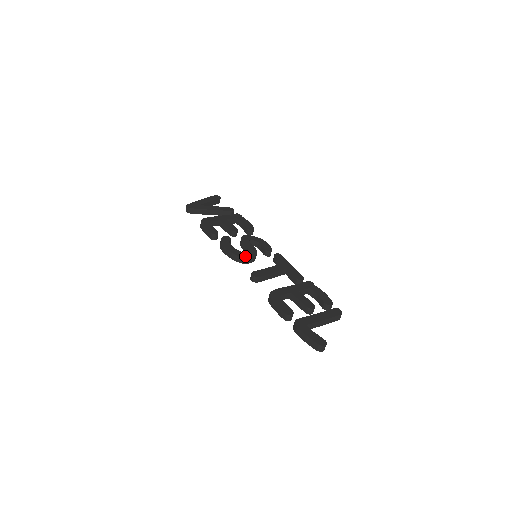
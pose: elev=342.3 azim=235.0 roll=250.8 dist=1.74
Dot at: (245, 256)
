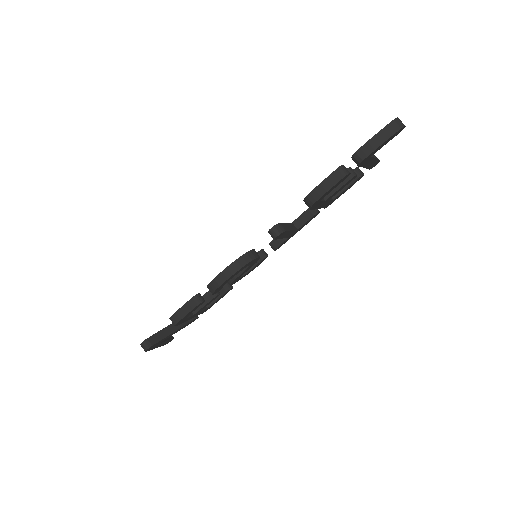
Dot at: (246, 253)
